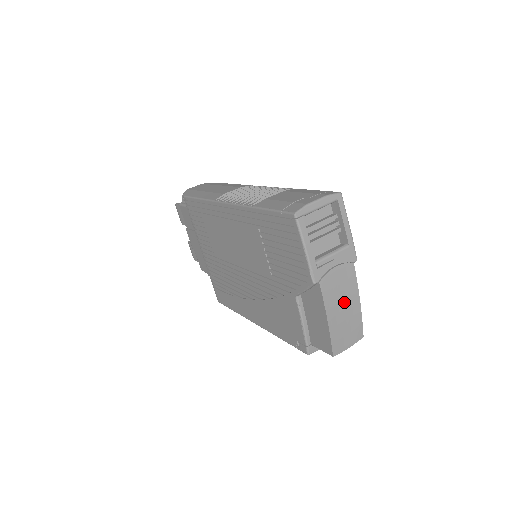
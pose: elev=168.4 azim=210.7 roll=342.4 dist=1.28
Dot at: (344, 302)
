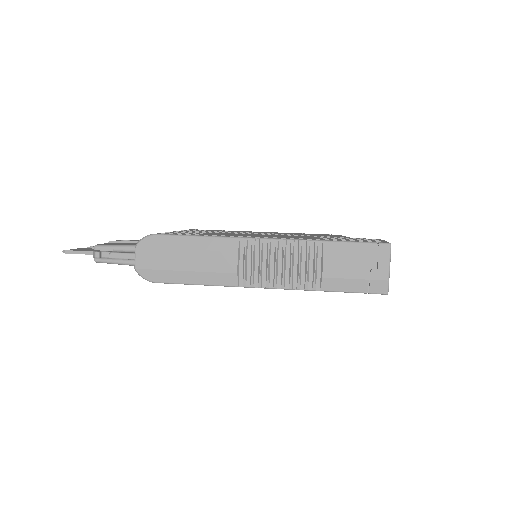
Dot at: occluded
